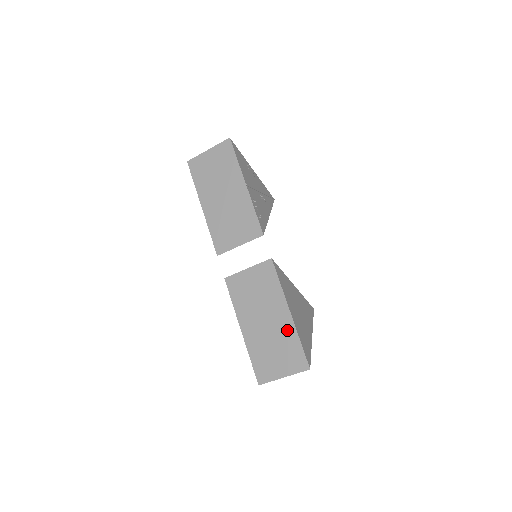
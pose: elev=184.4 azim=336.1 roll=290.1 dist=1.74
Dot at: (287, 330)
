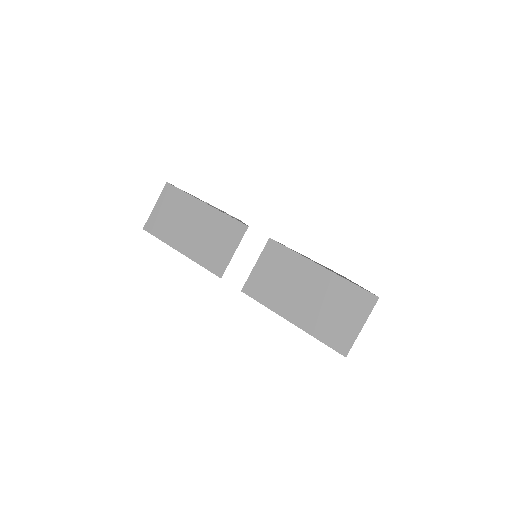
Dot at: (330, 283)
